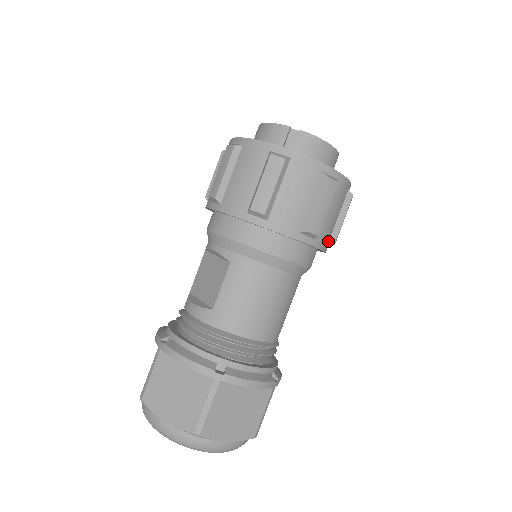
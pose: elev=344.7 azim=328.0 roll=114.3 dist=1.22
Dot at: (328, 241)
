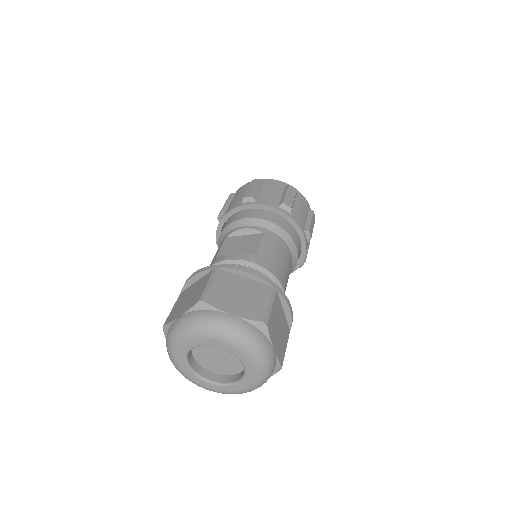
Dot at: occluded
